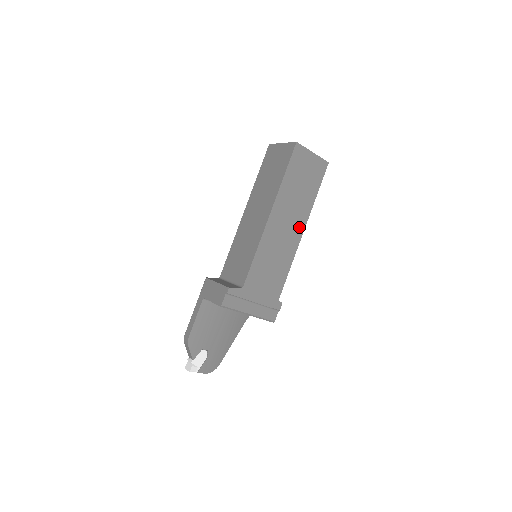
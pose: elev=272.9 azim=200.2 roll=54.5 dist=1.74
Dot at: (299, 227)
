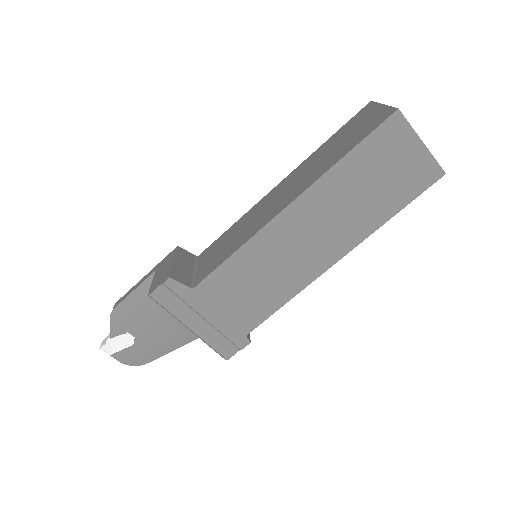
Dot at: (333, 250)
